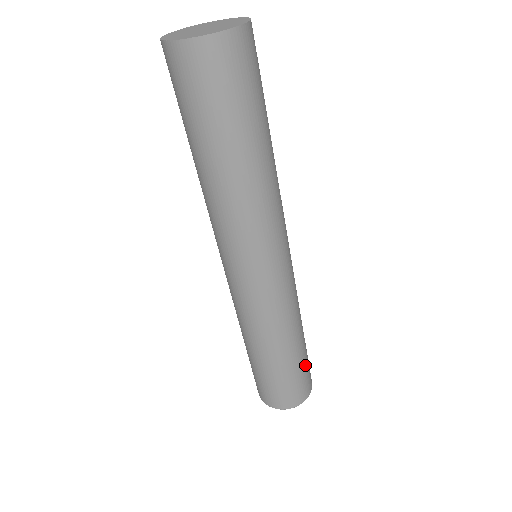
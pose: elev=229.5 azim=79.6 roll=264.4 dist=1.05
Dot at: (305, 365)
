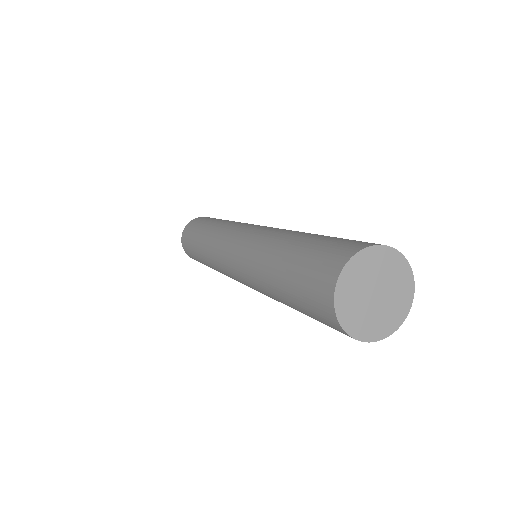
Dot at: occluded
